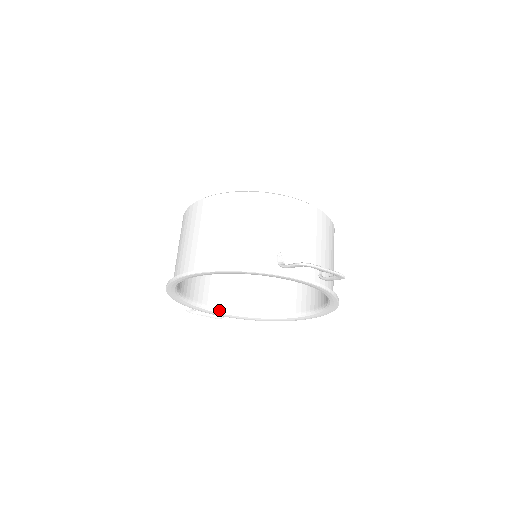
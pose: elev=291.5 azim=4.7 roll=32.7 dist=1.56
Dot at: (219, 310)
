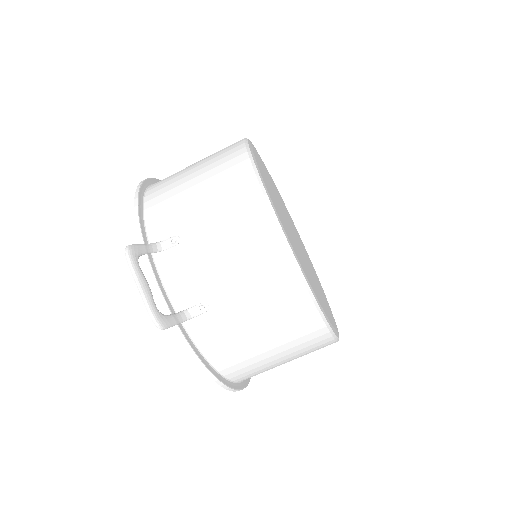
Dot at: occluded
